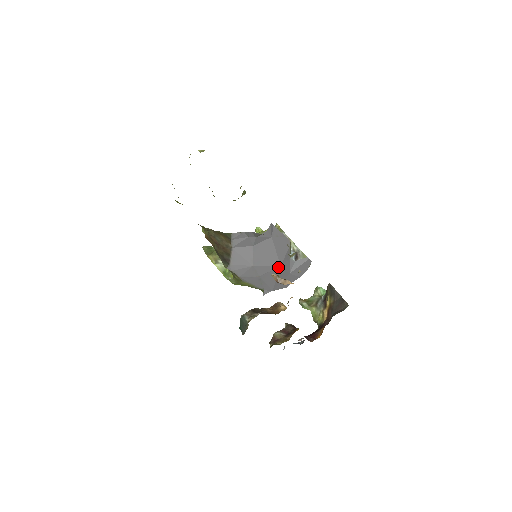
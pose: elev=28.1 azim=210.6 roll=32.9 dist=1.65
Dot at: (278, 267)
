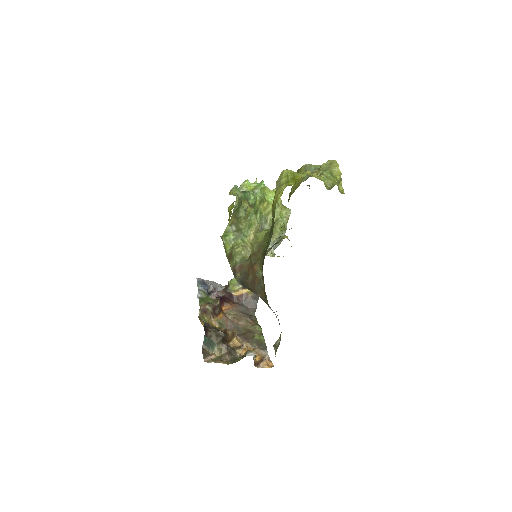
Dot at: occluded
